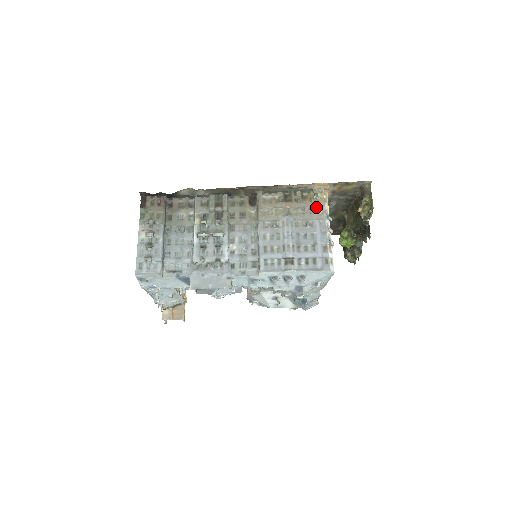
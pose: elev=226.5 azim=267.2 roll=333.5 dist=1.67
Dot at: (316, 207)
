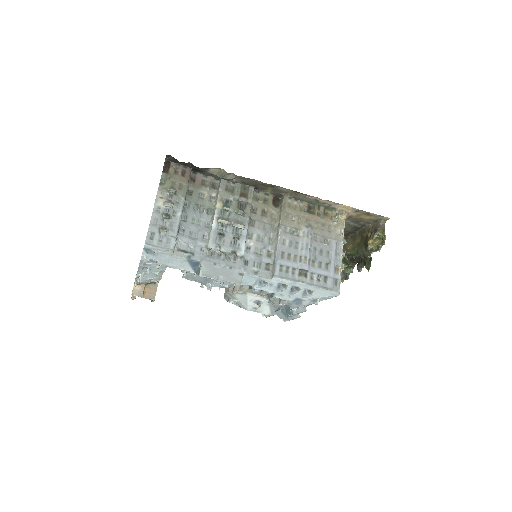
Dot at: (335, 227)
